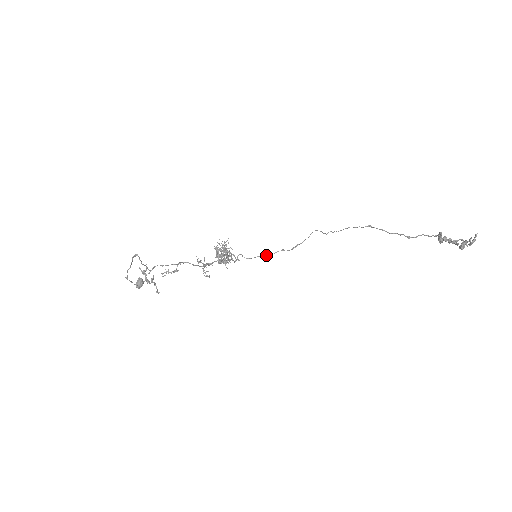
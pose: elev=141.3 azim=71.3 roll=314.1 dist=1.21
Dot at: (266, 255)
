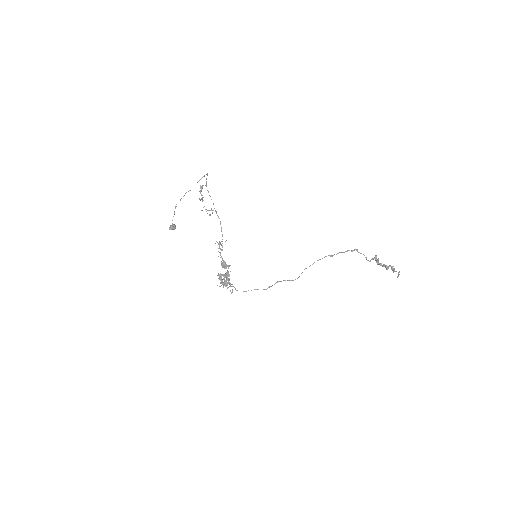
Dot at: (255, 289)
